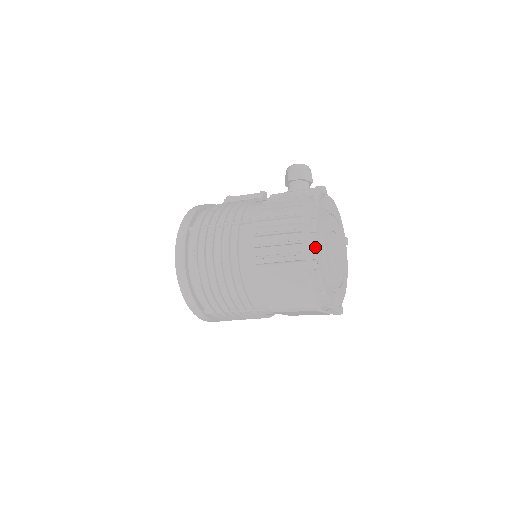
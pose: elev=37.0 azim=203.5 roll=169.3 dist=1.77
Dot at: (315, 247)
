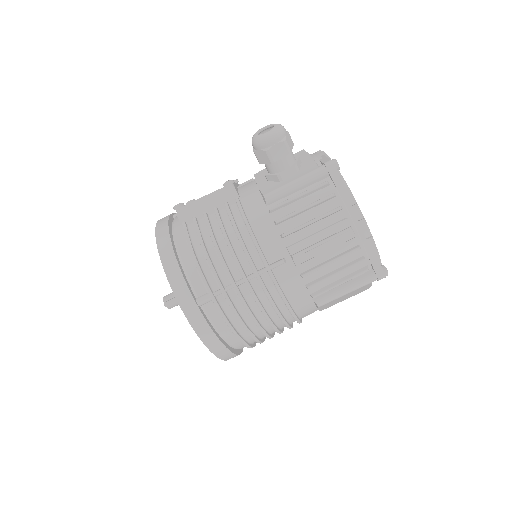
Dot at: (377, 254)
